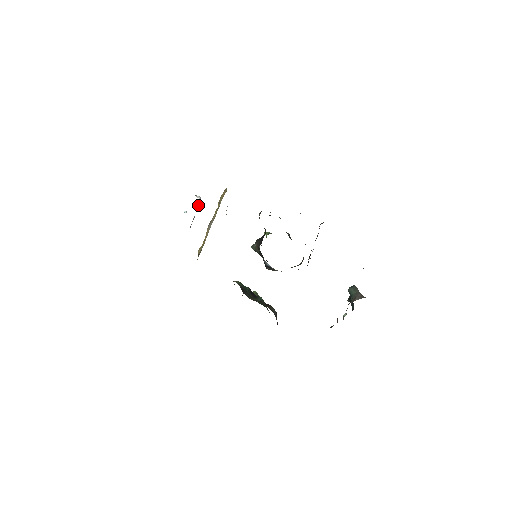
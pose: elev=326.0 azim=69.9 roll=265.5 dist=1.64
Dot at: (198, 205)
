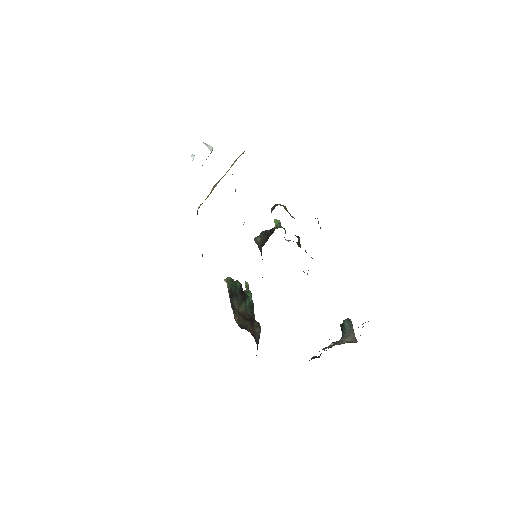
Dot at: (208, 156)
